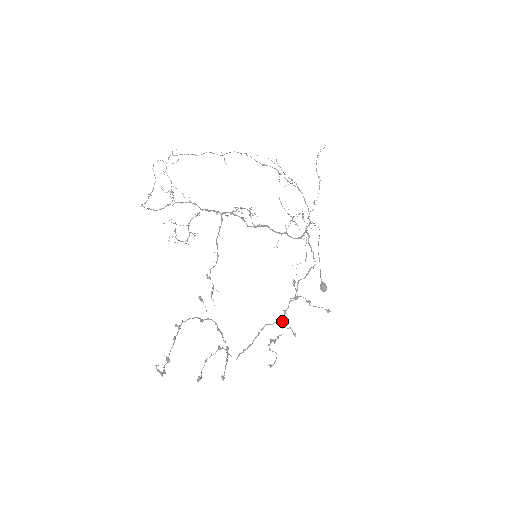
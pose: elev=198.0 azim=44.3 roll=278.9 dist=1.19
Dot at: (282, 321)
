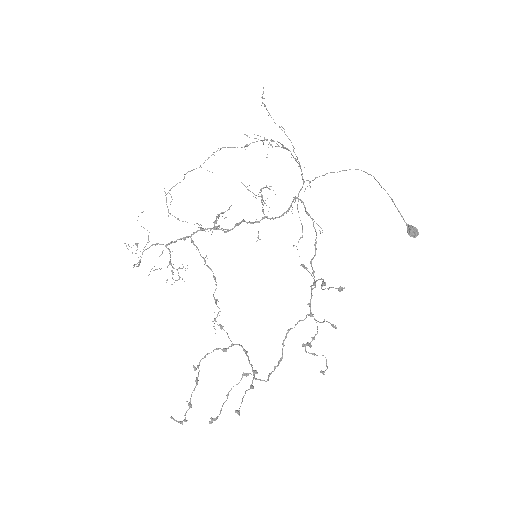
Dot at: occluded
